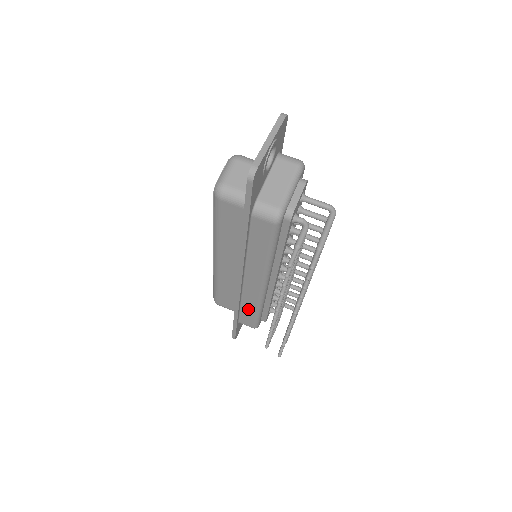
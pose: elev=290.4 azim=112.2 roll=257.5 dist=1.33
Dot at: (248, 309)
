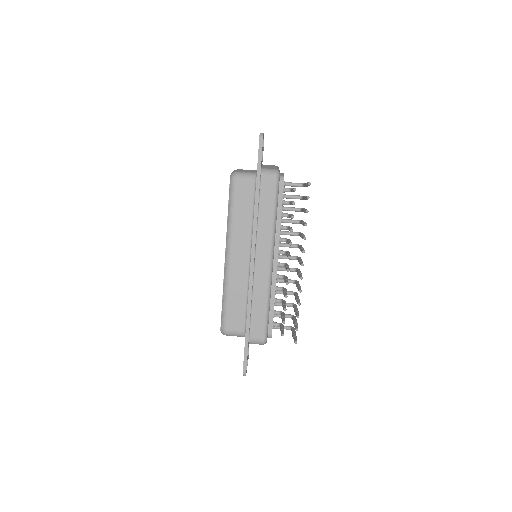
Dot at: (258, 306)
